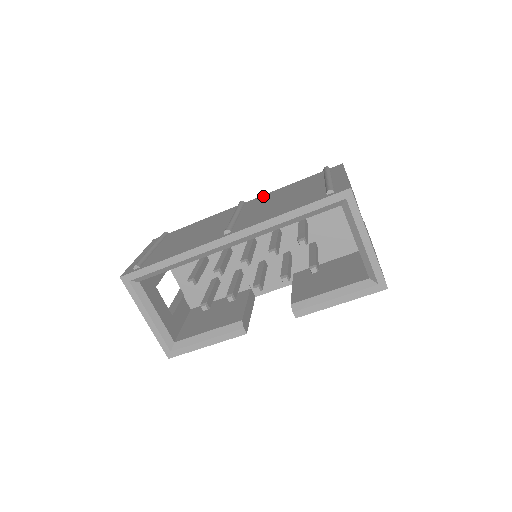
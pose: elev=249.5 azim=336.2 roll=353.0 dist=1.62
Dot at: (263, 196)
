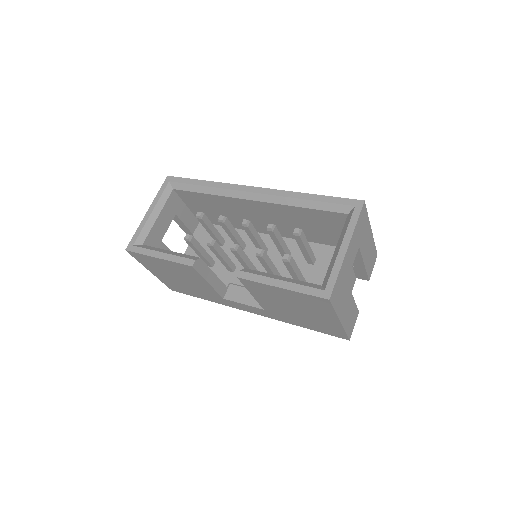
Dot at: occluded
